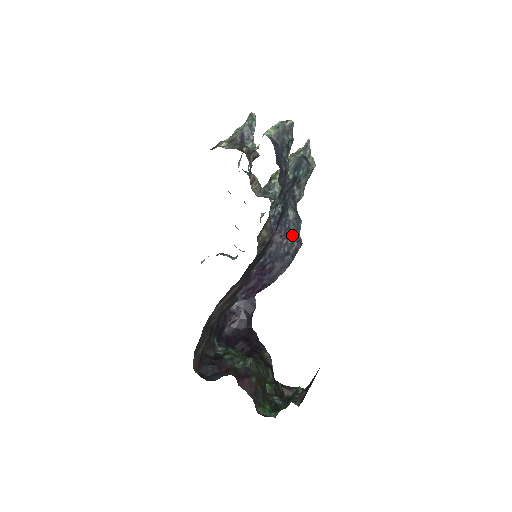
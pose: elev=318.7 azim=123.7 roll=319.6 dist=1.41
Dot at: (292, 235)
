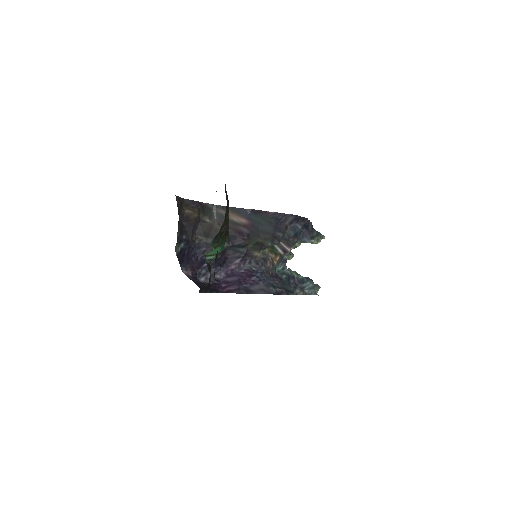
Dot at: (284, 288)
